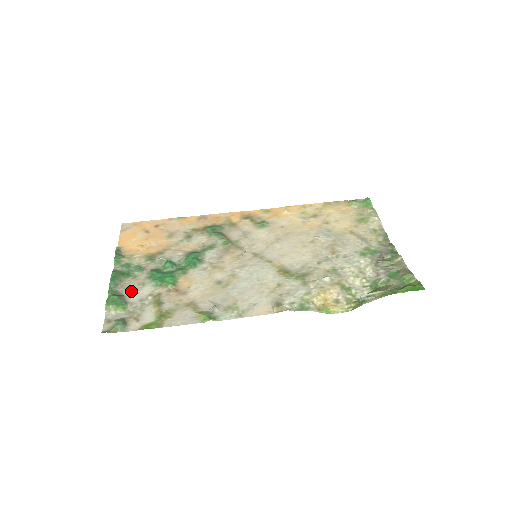
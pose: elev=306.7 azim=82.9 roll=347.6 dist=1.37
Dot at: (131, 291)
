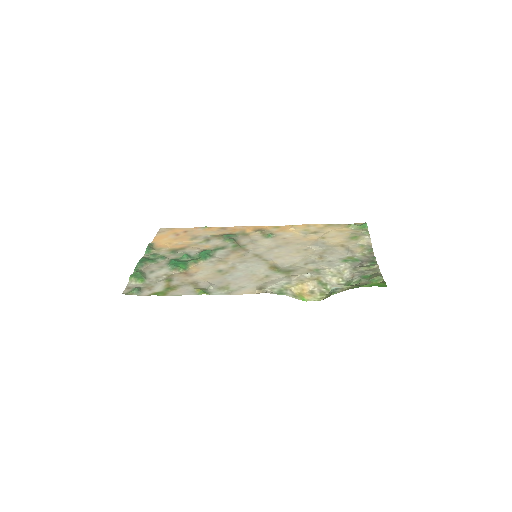
Dot at: (151, 271)
